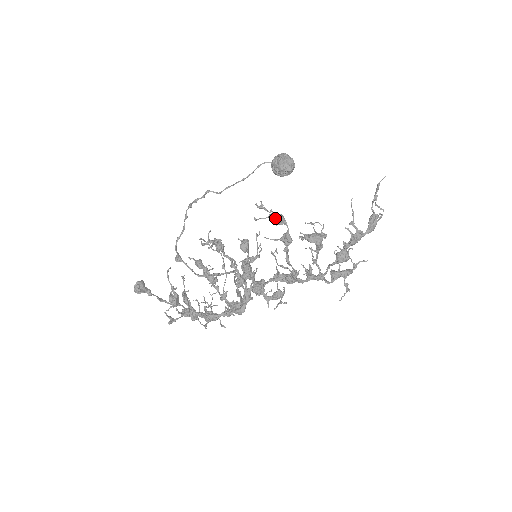
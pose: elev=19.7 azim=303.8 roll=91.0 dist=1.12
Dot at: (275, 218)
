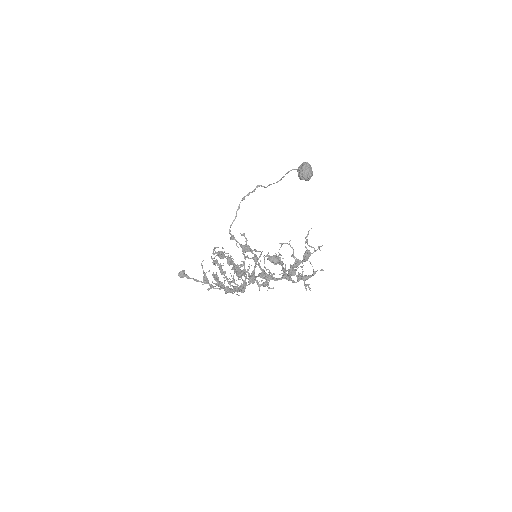
Dot at: (243, 249)
